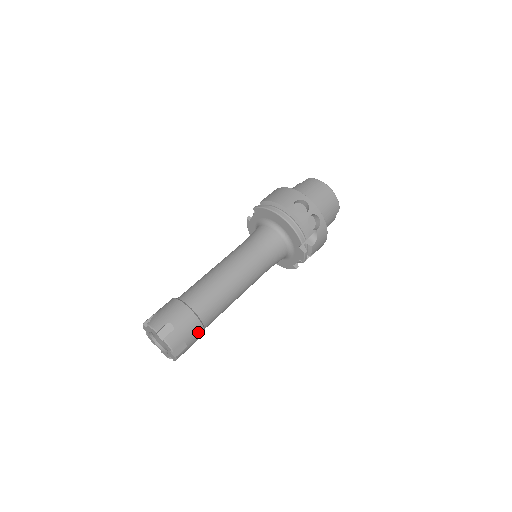
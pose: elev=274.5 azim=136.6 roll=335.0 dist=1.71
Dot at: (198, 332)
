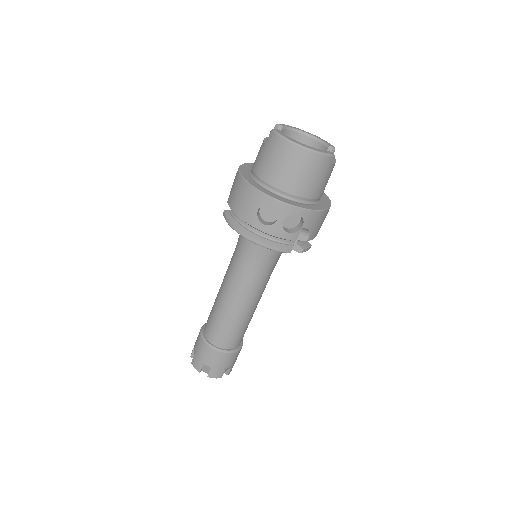
Dot at: (233, 356)
